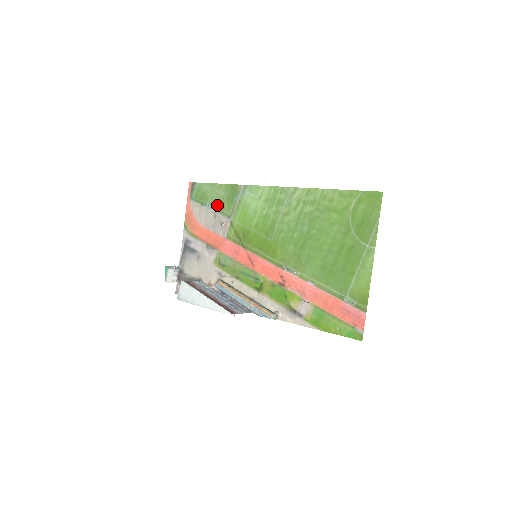
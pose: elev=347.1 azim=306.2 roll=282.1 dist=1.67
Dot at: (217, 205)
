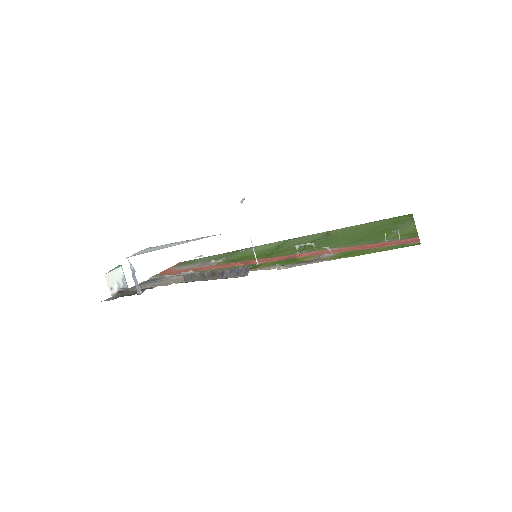
Dot at: (211, 259)
